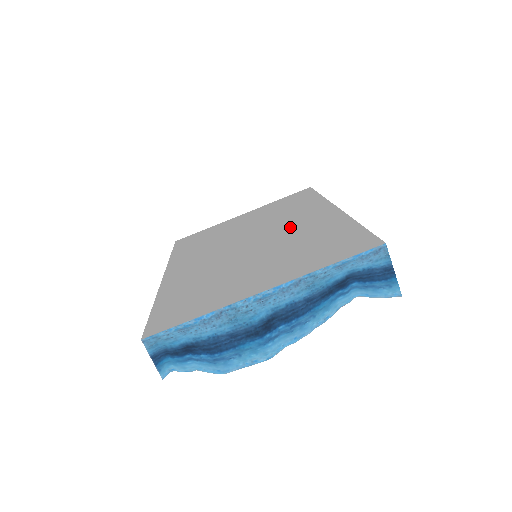
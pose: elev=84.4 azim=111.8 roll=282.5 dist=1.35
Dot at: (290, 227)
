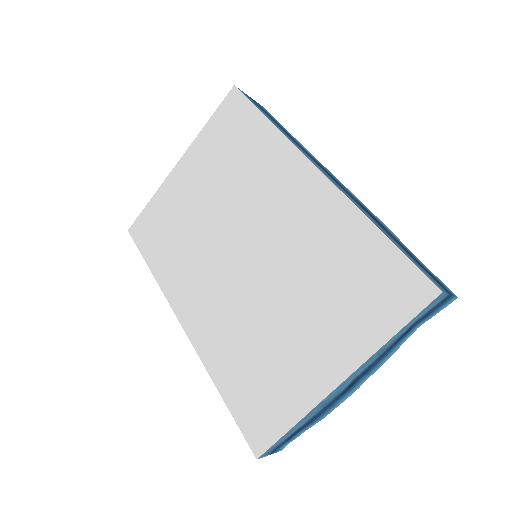
Dot at: (280, 221)
